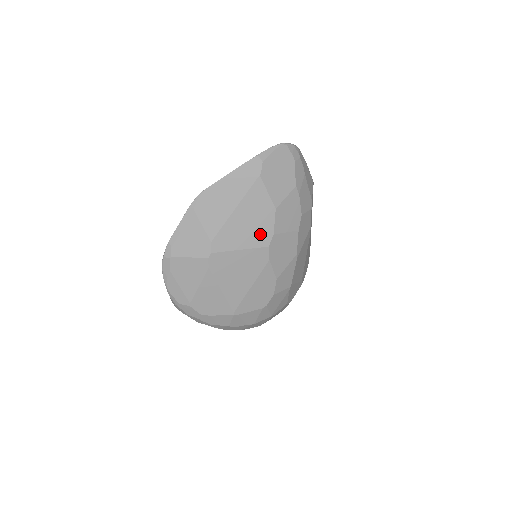
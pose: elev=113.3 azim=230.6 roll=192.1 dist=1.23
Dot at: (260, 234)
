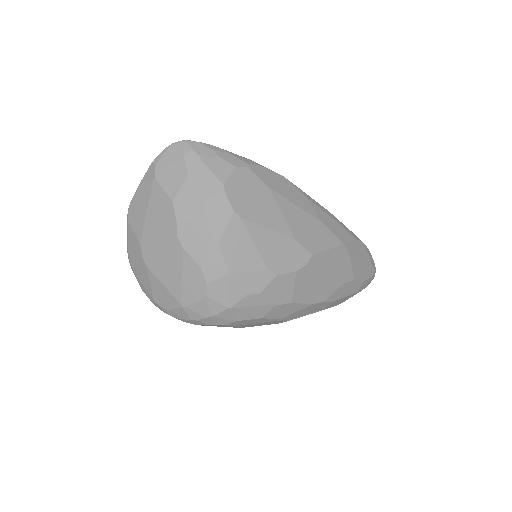
Dot at: (168, 227)
